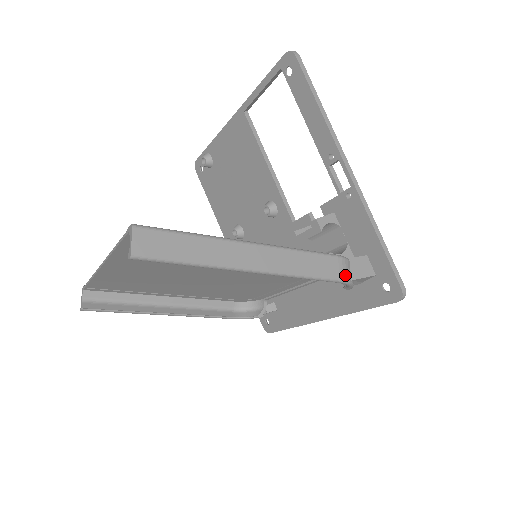
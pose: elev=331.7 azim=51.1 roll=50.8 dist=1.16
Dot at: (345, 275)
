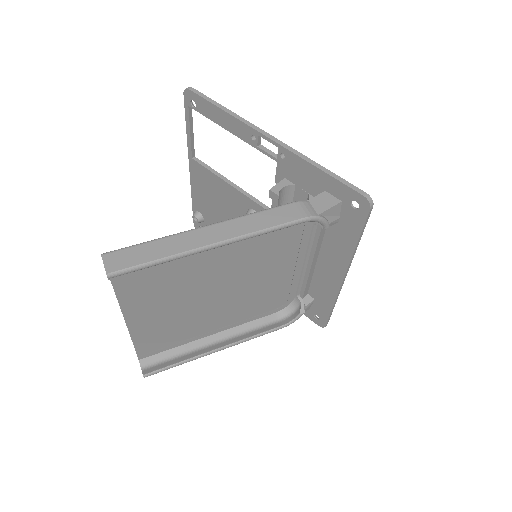
Dot at: (308, 213)
